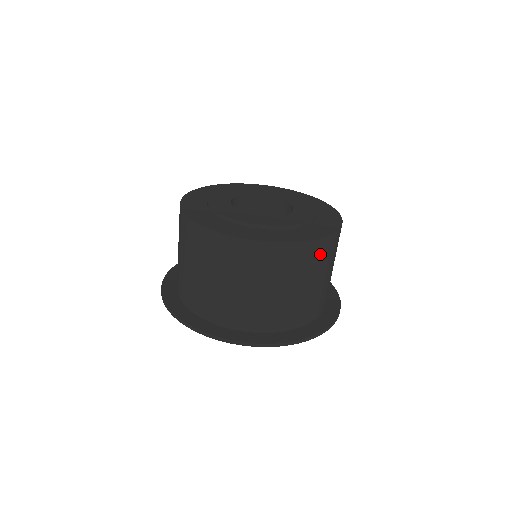
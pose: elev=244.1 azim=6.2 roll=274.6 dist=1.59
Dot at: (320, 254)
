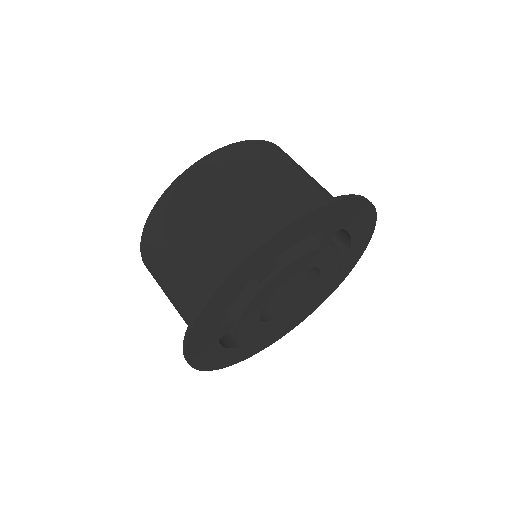
Dot at: (284, 154)
